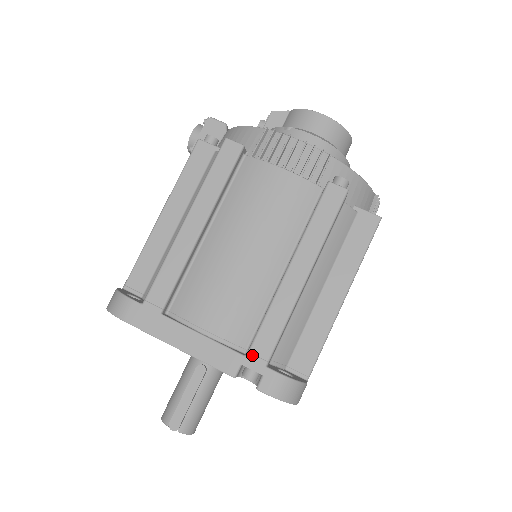
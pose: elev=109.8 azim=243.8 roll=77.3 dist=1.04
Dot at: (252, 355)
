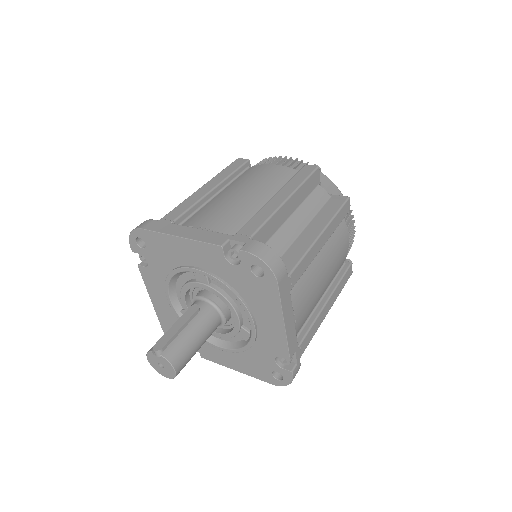
Dot at: (238, 234)
